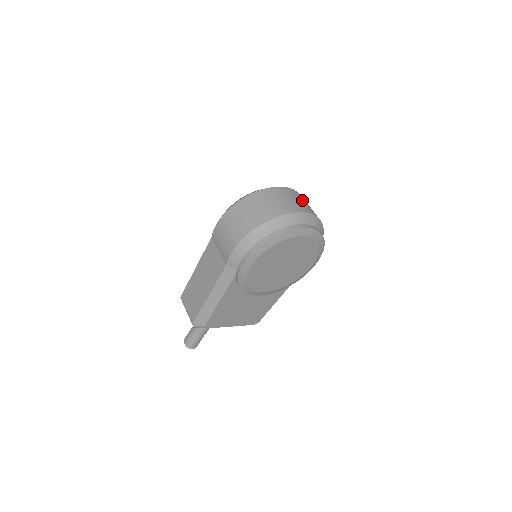
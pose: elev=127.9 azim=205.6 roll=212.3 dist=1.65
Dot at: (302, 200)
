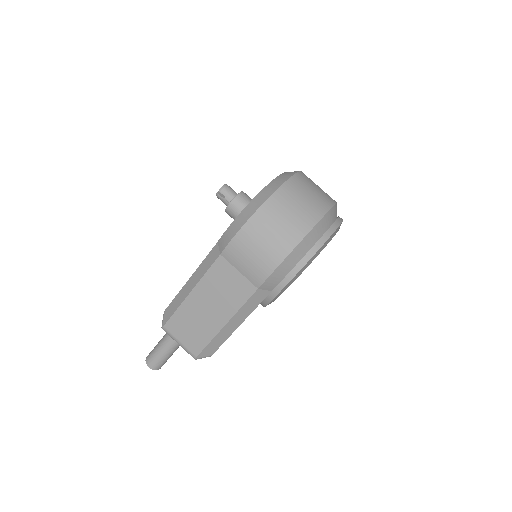
Dot at: occluded
